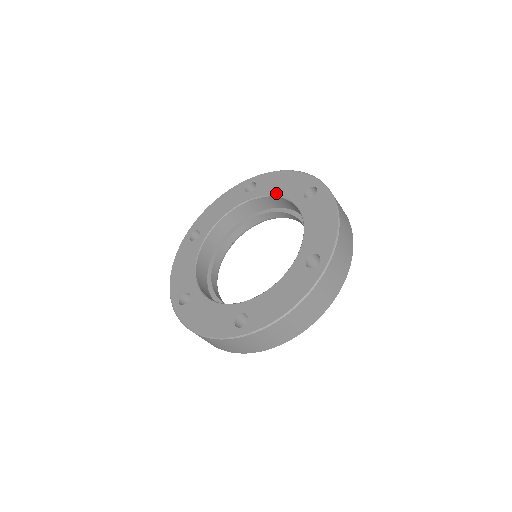
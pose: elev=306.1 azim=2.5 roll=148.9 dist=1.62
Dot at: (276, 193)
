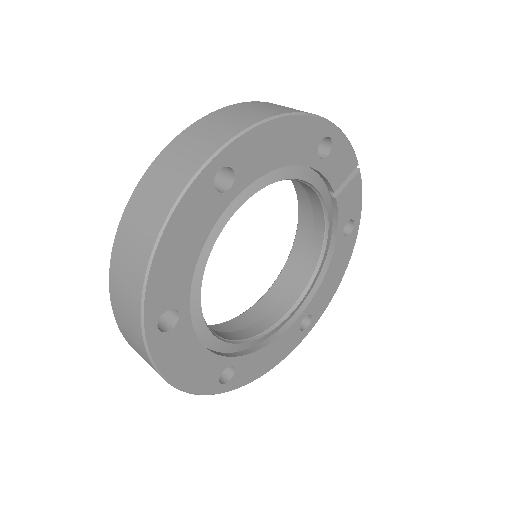
Dot at: occluded
